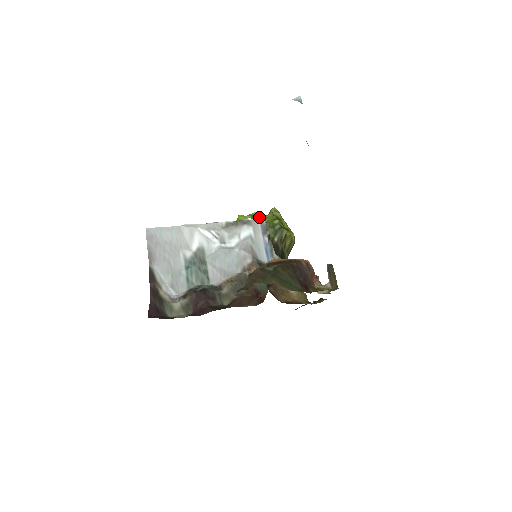
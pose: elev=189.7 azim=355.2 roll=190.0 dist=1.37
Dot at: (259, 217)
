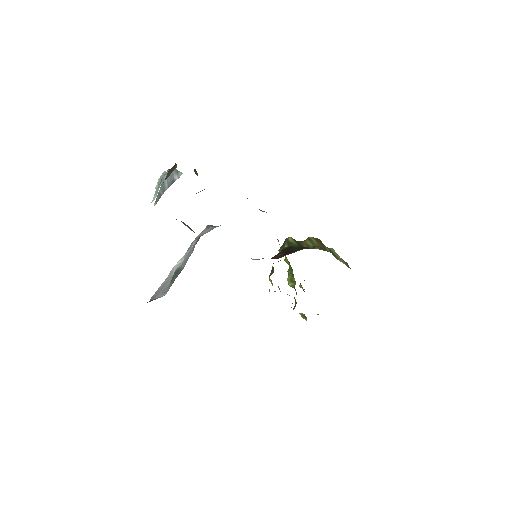
Dot at: occluded
